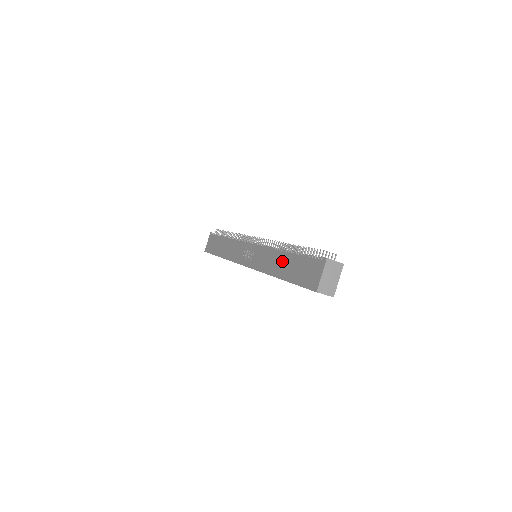
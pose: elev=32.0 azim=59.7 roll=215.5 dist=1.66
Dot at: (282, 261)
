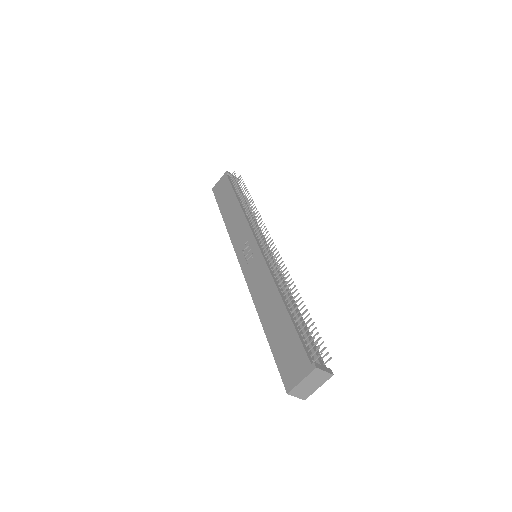
Dot at: (274, 307)
